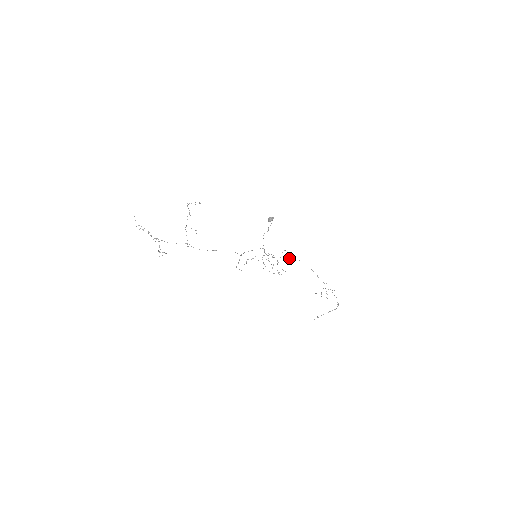
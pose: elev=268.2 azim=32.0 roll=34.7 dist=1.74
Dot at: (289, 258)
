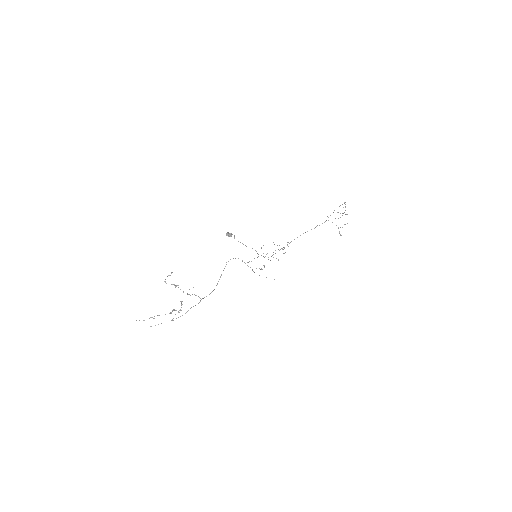
Dot at: occluded
